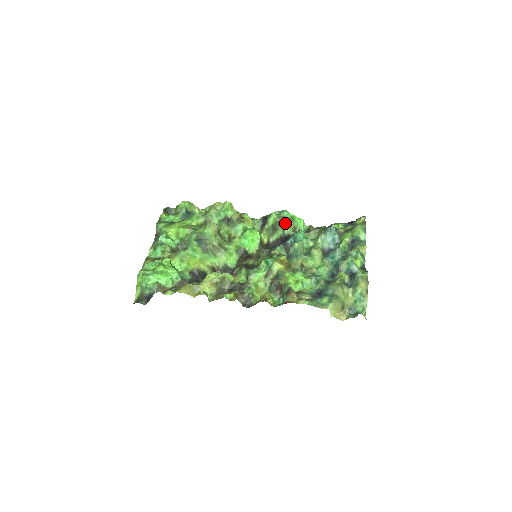
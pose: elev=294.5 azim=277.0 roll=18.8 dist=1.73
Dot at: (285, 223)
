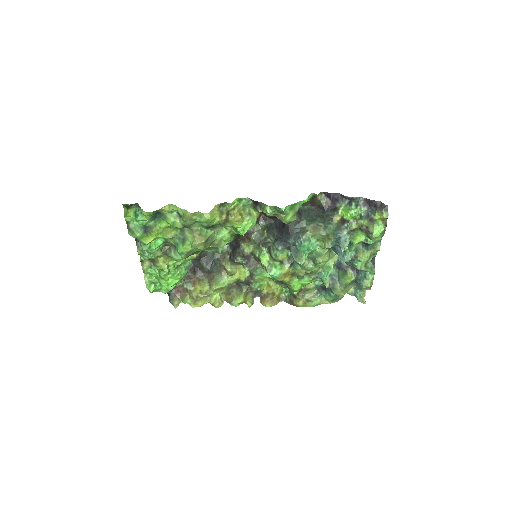
Dot at: occluded
